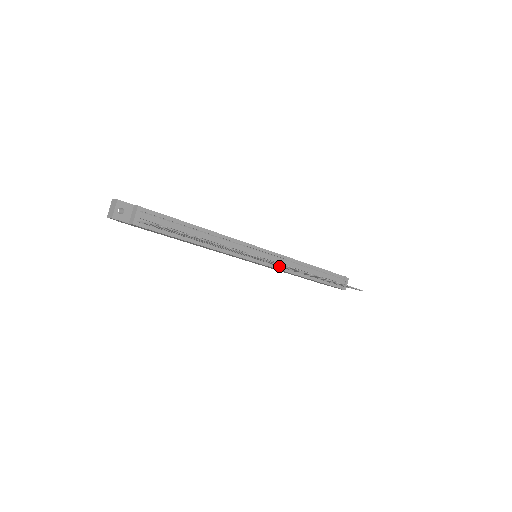
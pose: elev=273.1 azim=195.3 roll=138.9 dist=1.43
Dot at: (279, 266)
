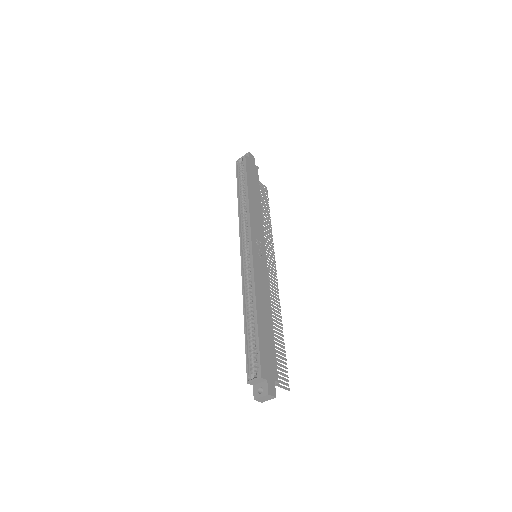
Dot at: occluded
